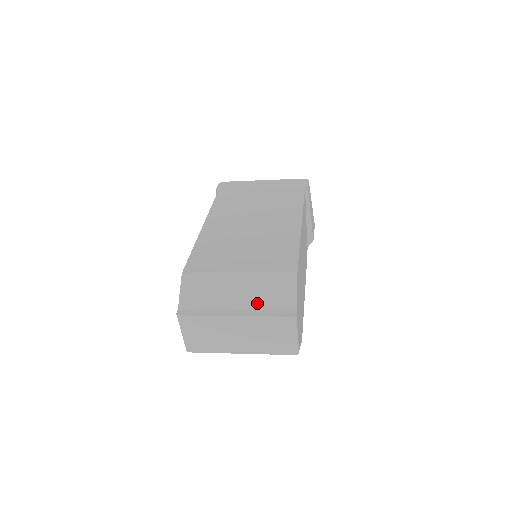
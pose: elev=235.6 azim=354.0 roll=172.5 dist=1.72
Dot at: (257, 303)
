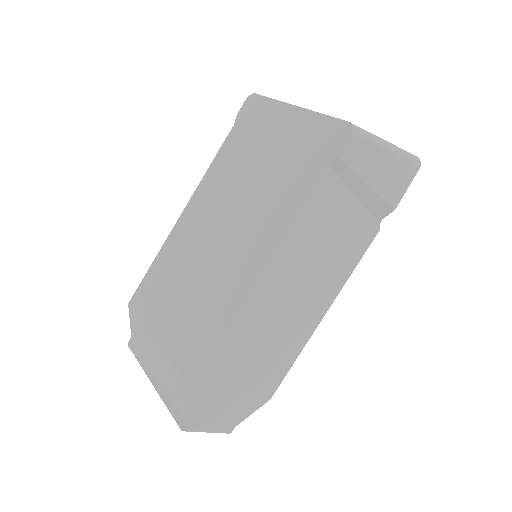
Dot at: (166, 385)
